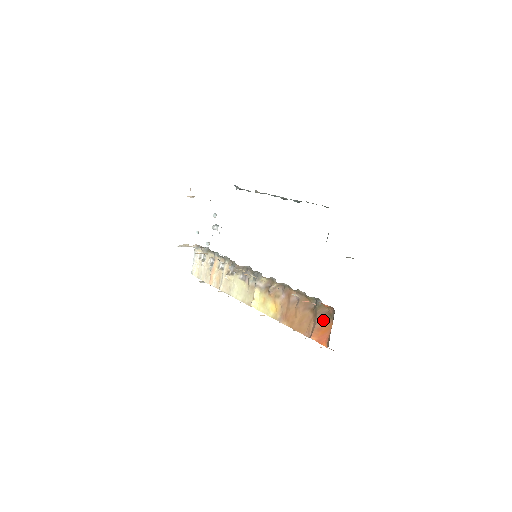
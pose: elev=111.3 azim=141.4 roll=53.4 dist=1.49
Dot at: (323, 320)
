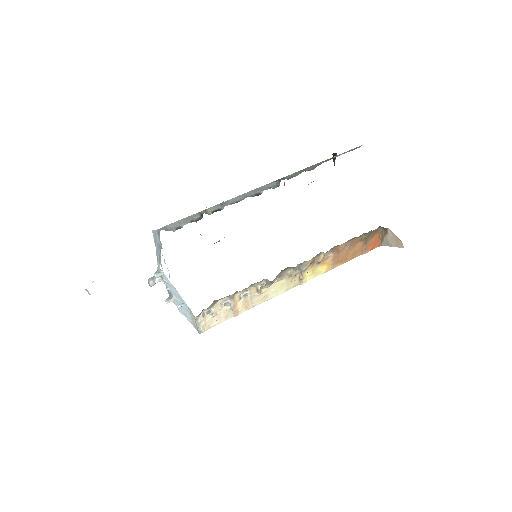
Dot at: (372, 238)
